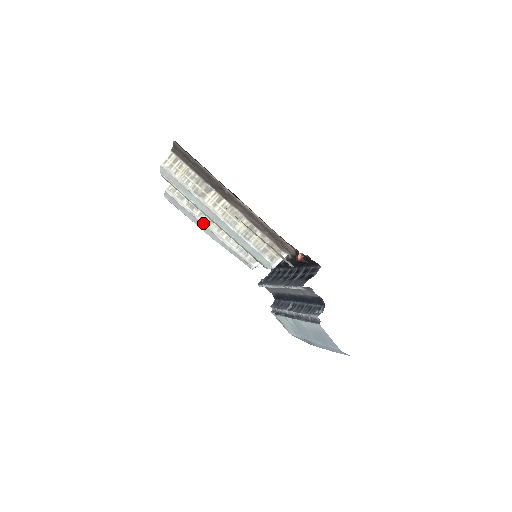
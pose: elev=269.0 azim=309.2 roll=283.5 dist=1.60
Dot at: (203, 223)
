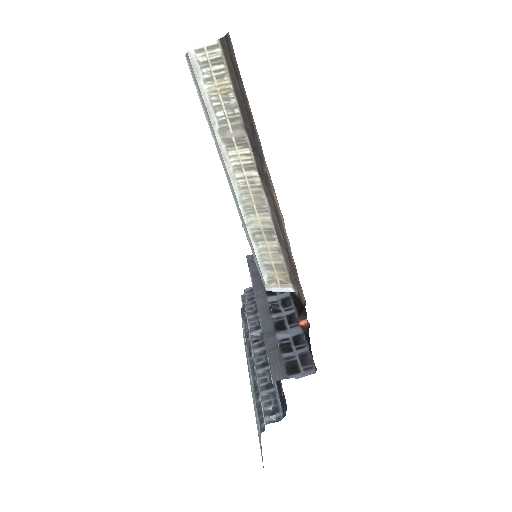
Dot at: occluded
